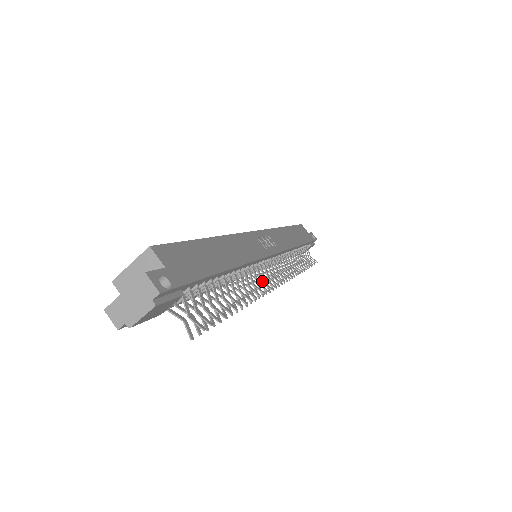
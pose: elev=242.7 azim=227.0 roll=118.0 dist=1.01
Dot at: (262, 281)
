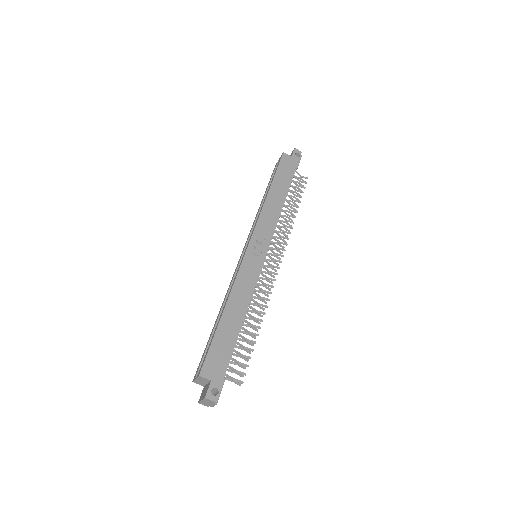
Dot at: (266, 284)
